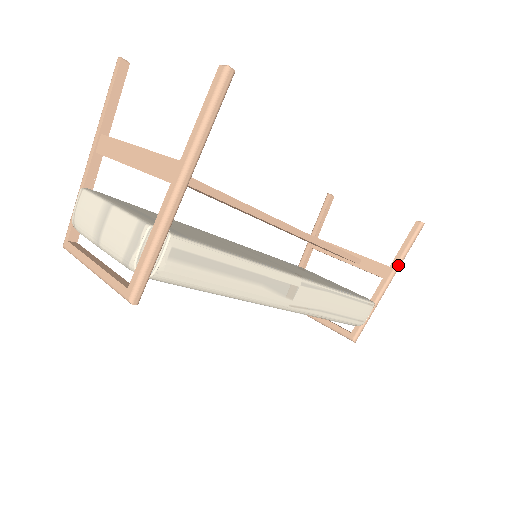
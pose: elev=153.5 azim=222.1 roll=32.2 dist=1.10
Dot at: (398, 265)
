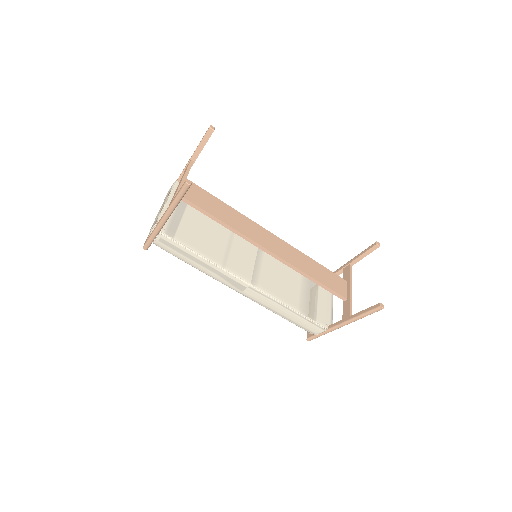
Dot at: (352, 320)
